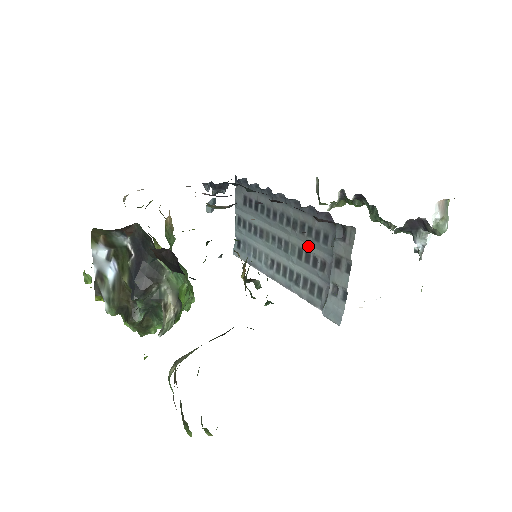
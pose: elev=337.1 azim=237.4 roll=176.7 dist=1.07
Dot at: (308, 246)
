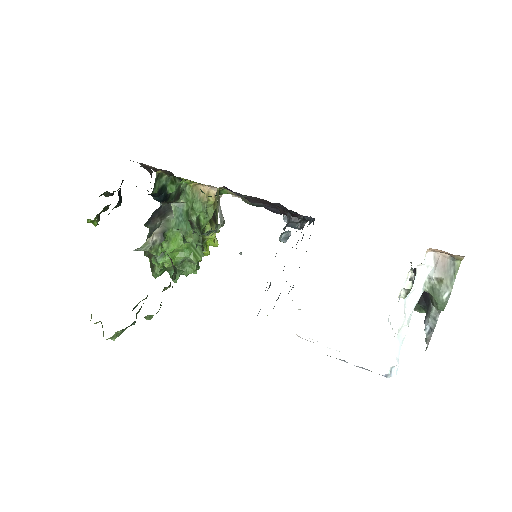
Dot at: occluded
